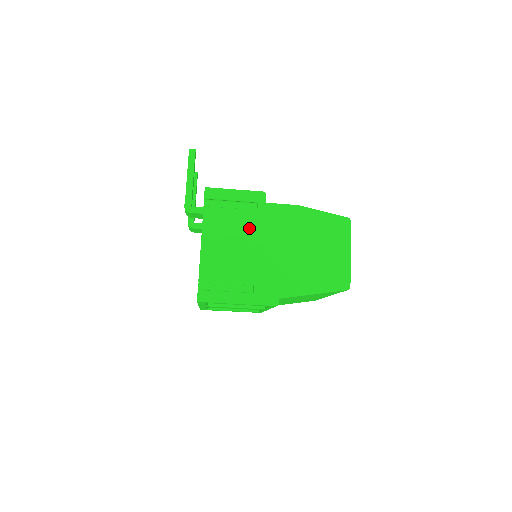
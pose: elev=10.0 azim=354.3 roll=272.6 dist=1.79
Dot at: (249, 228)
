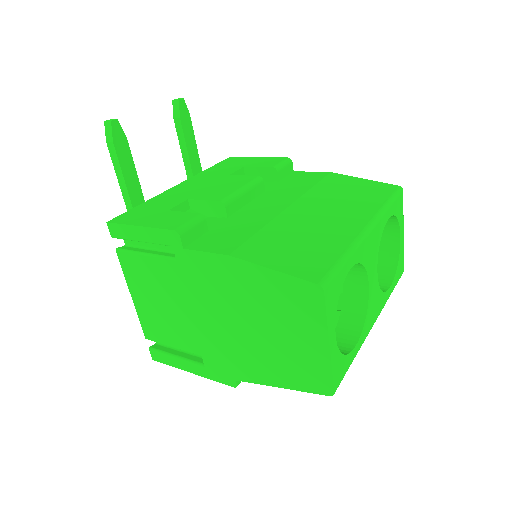
Dot at: (174, 284)
